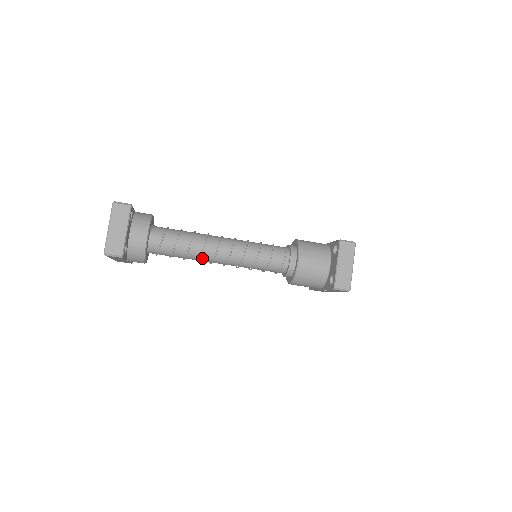
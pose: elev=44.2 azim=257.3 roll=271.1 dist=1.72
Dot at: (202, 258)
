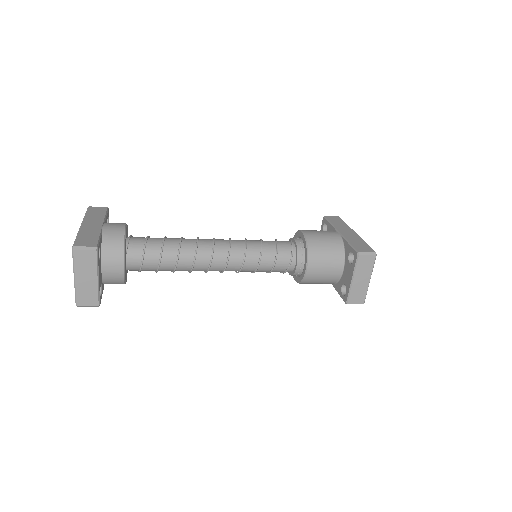
Dot at: occluded
